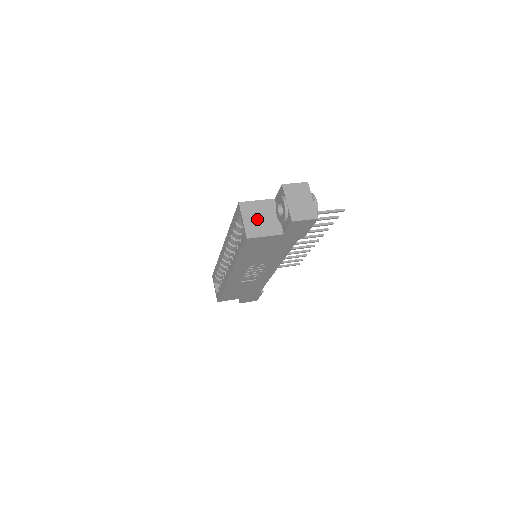
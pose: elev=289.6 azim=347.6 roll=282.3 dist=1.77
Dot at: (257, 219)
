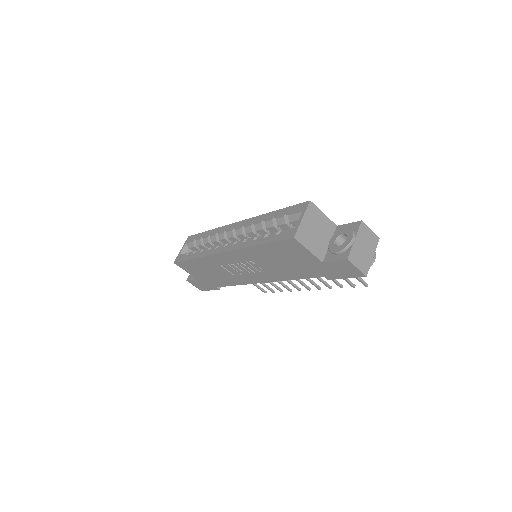
Dot at: (313, 229)
